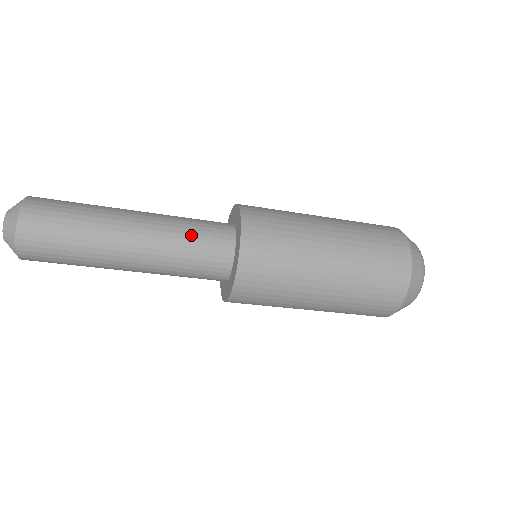
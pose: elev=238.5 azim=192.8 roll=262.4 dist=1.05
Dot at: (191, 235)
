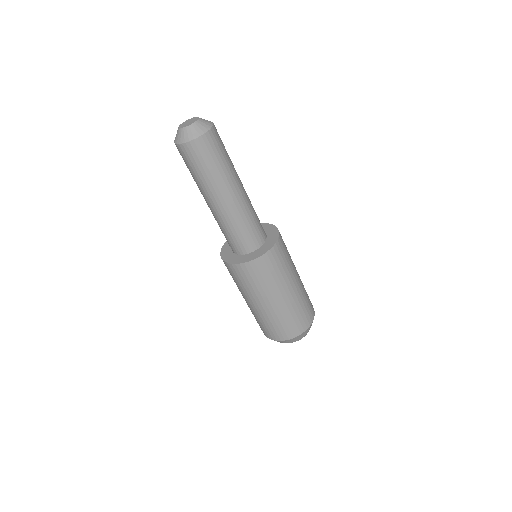
Dot at: (252, 222)
